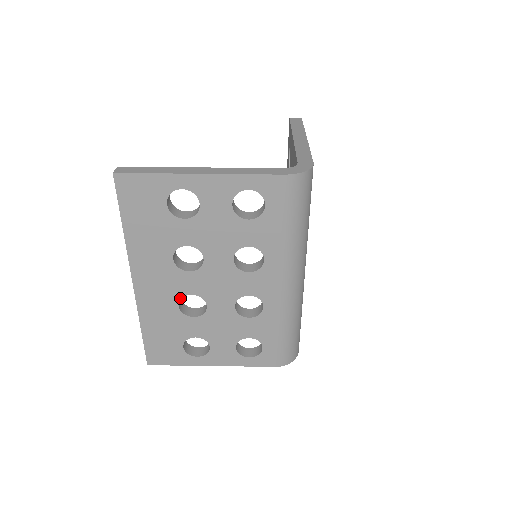
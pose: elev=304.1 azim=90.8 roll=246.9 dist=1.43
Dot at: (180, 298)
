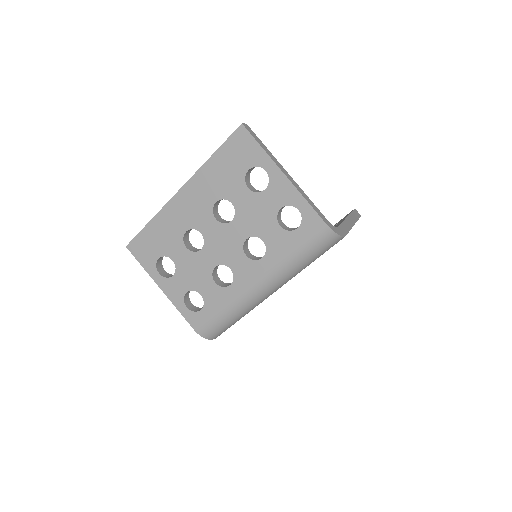
Dot at: (193, 228)
